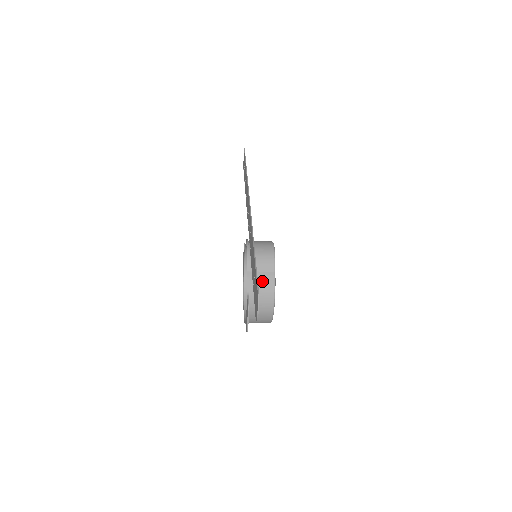
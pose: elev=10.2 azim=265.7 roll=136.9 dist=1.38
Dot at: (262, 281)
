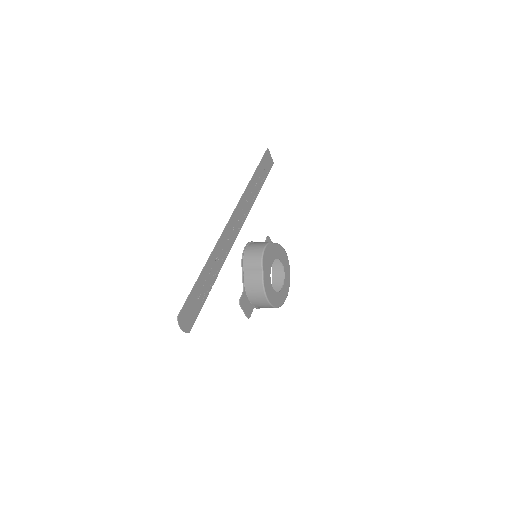
Dot at: (253, 280)
